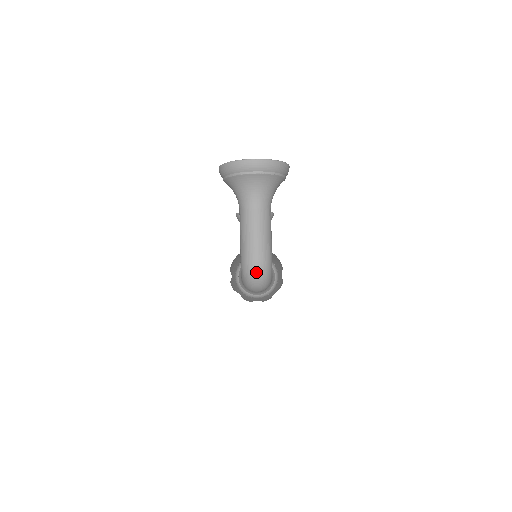
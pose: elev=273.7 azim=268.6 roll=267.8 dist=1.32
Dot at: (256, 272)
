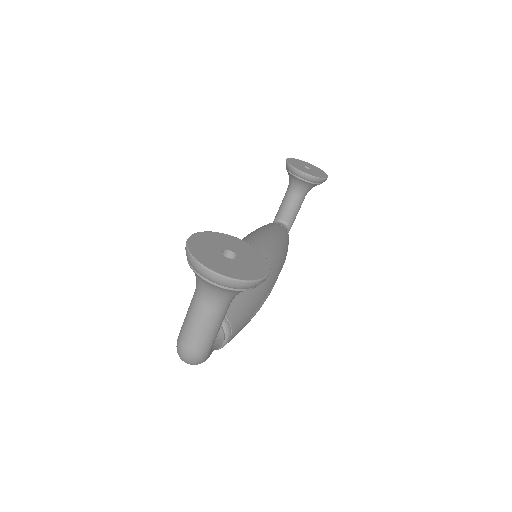
Dot at: (185, 358)
